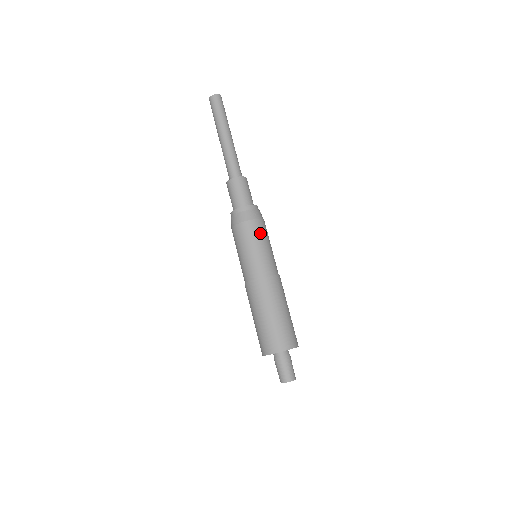
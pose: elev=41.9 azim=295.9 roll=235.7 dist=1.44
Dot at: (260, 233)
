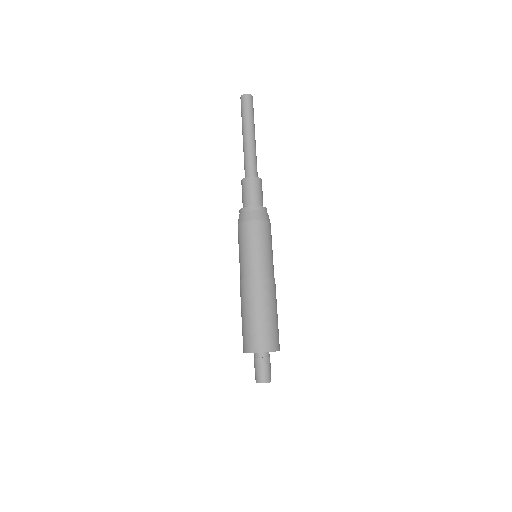
Dot at: (268, 235)
